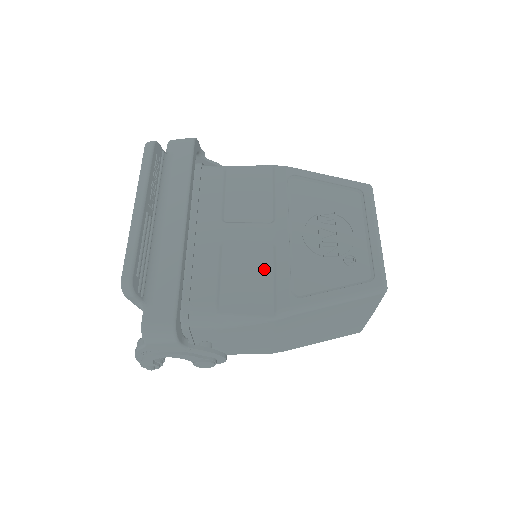
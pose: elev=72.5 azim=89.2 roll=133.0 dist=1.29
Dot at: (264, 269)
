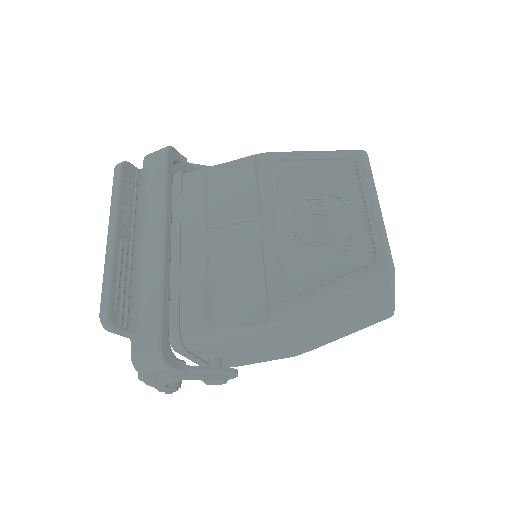
Dot at: (254, 272)
